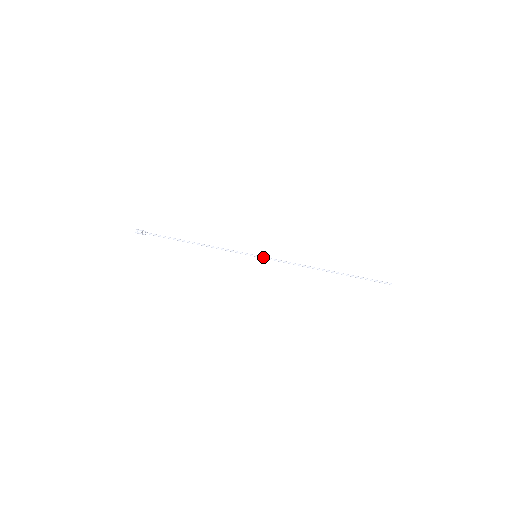
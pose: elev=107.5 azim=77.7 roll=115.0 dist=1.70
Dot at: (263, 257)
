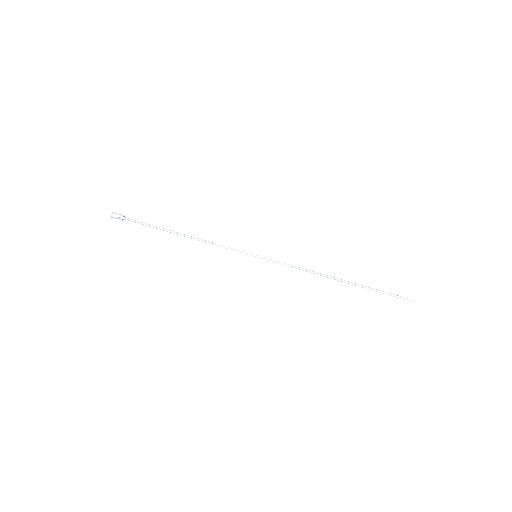
Dot at: (264, 258)
